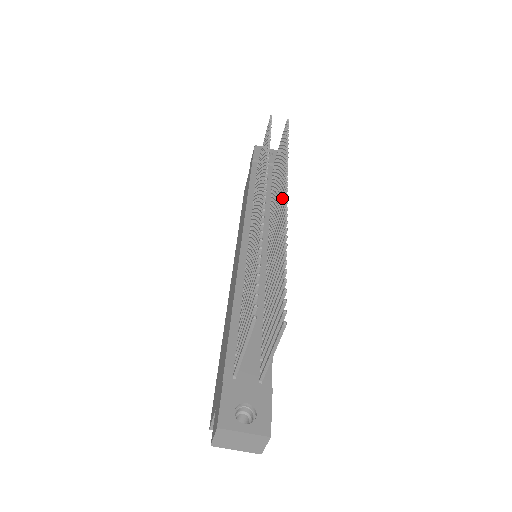
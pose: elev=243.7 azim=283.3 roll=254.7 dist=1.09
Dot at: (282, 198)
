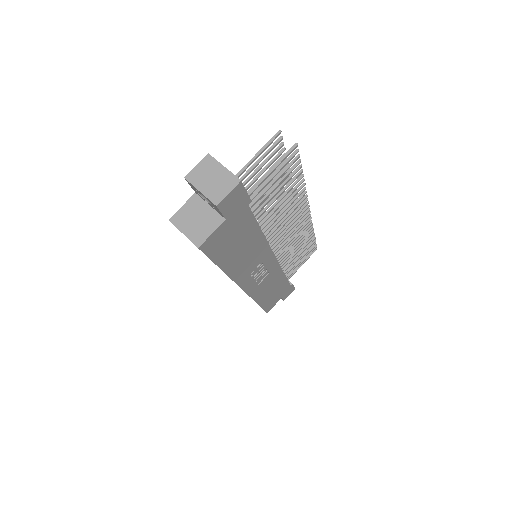
Dot at: (303, 218)
